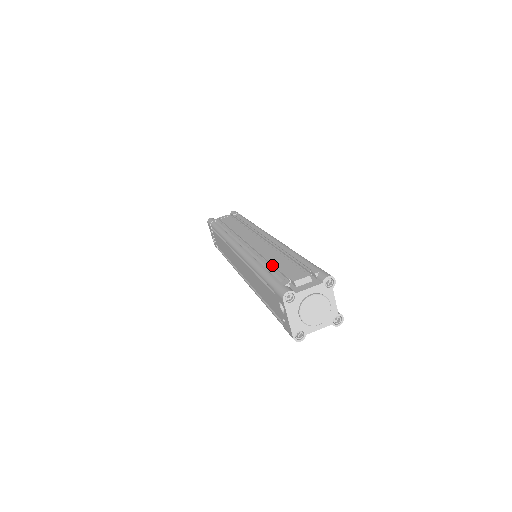
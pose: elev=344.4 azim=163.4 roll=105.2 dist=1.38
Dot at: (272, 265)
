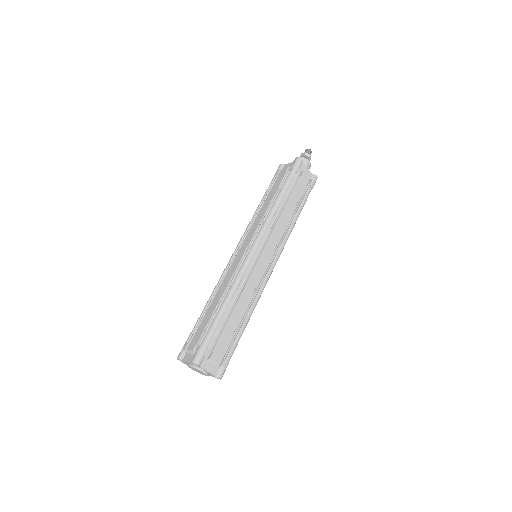
Dot at: (208, 311)
